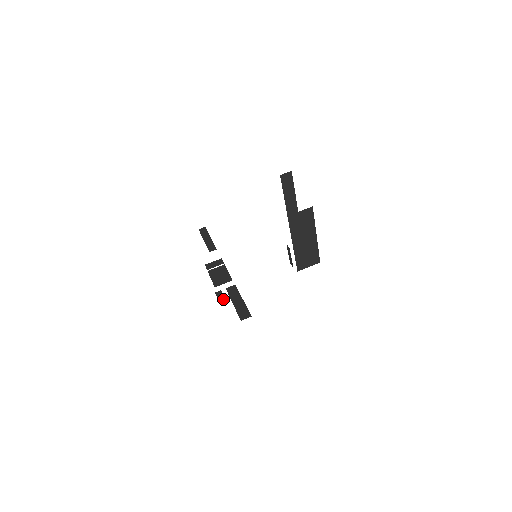
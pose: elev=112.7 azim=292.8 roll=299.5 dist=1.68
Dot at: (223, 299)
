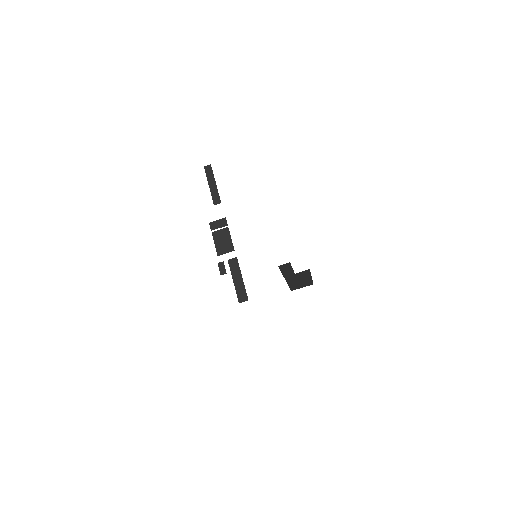
Dot at: (225, 273)
